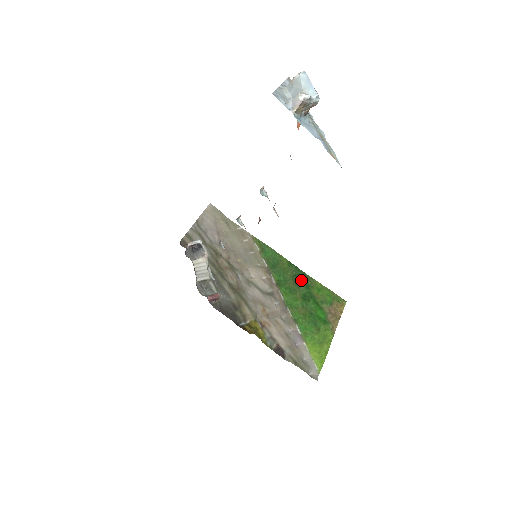
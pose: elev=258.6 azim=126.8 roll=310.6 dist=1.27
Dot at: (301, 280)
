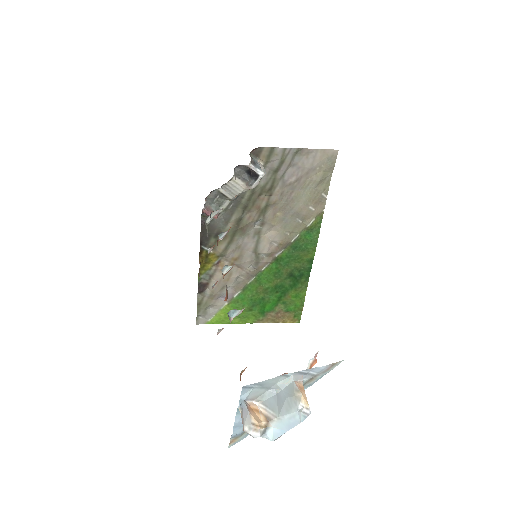
Dot at: (297, 278)
